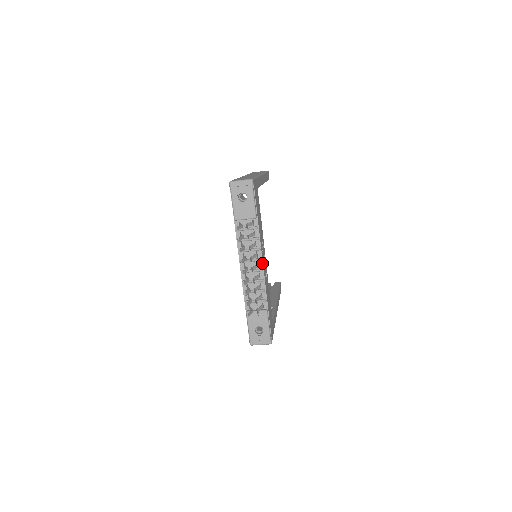
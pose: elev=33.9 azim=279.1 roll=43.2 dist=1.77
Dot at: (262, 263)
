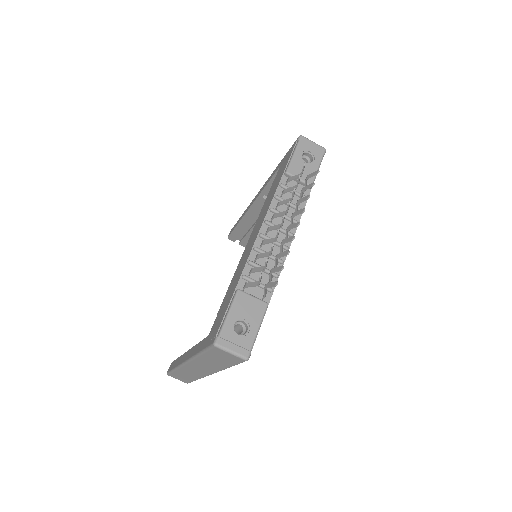
Dot at: (291, 241)
